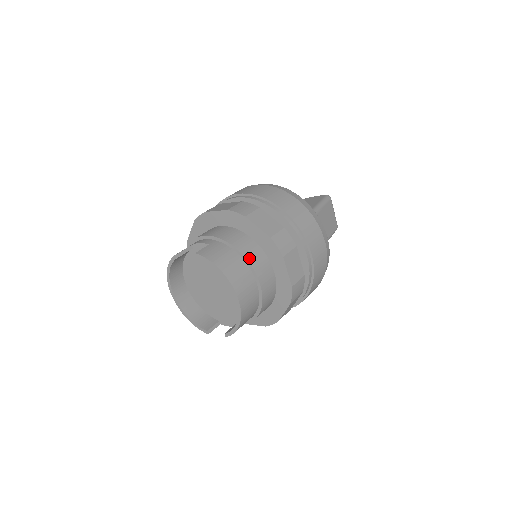
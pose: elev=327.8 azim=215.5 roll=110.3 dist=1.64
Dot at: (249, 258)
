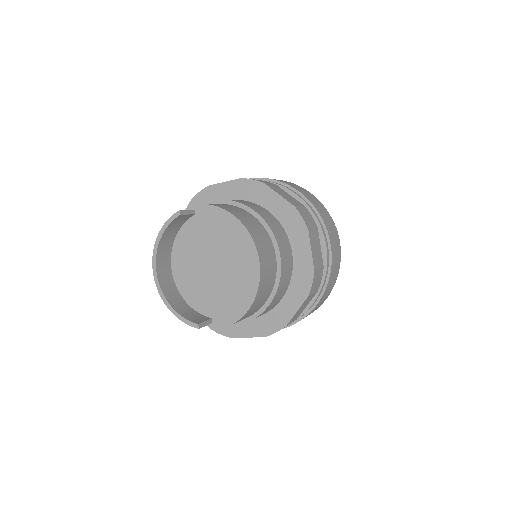
Dot at: (269, 224)
